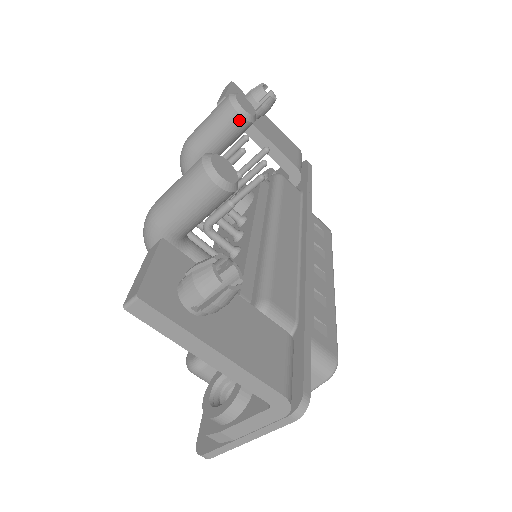
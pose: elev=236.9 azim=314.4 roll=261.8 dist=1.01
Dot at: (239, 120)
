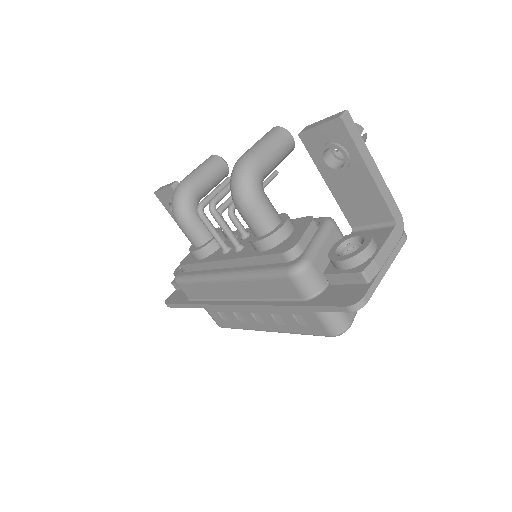
Dot at: (225, 167)
